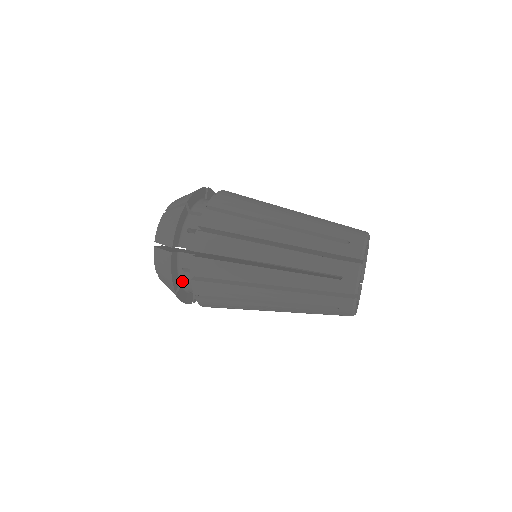
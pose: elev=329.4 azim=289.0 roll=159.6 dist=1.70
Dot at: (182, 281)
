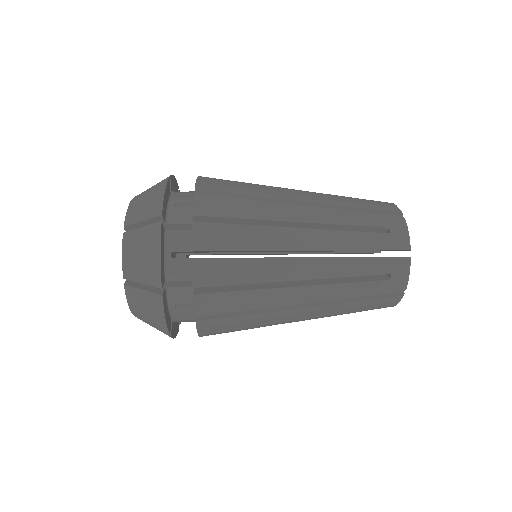
Dot at: (168, 222)
